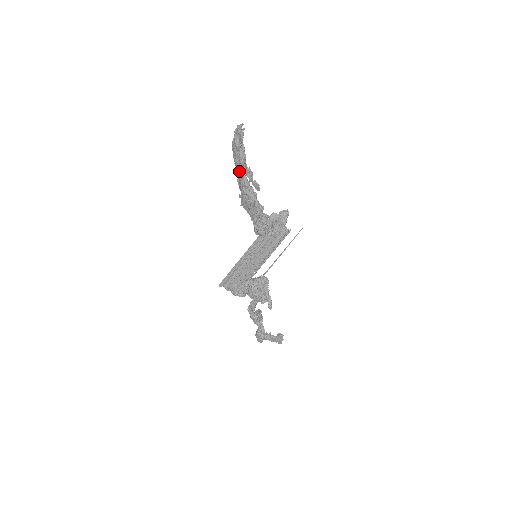
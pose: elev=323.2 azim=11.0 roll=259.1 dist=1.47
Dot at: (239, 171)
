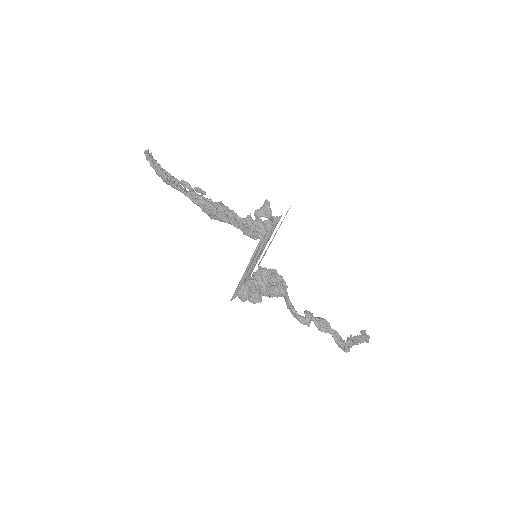
Dot at: (173, 187)
